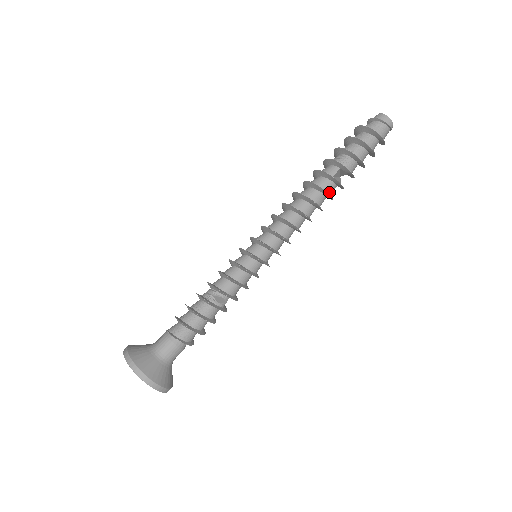
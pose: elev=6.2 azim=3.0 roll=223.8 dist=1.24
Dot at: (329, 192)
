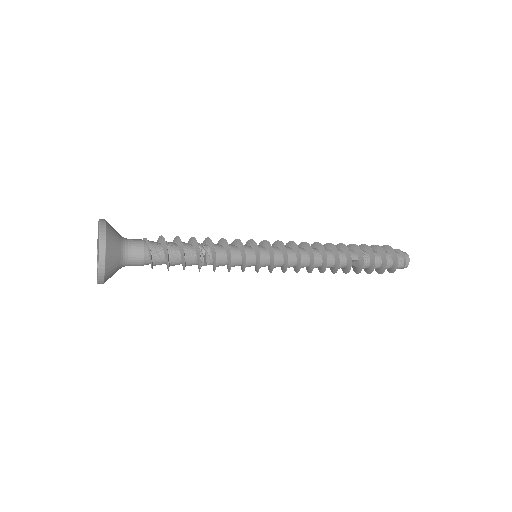
Dot at: (339, 266)
